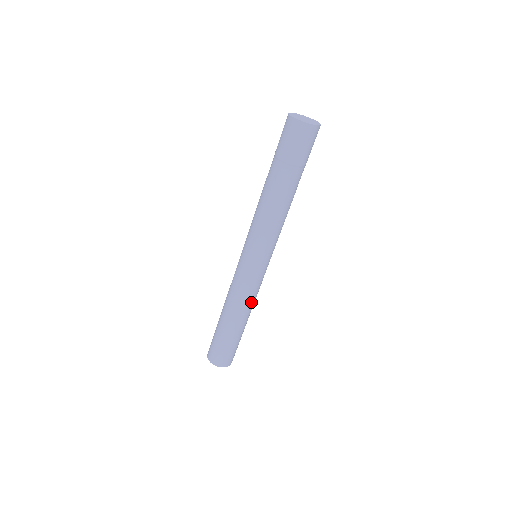
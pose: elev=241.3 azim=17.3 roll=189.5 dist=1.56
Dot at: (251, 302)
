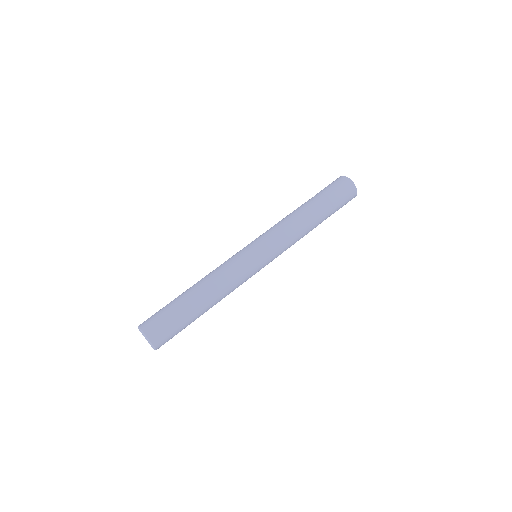
Dot at: (229, 292)
